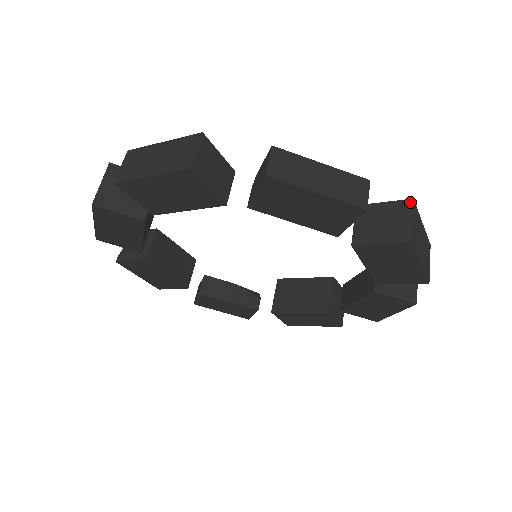
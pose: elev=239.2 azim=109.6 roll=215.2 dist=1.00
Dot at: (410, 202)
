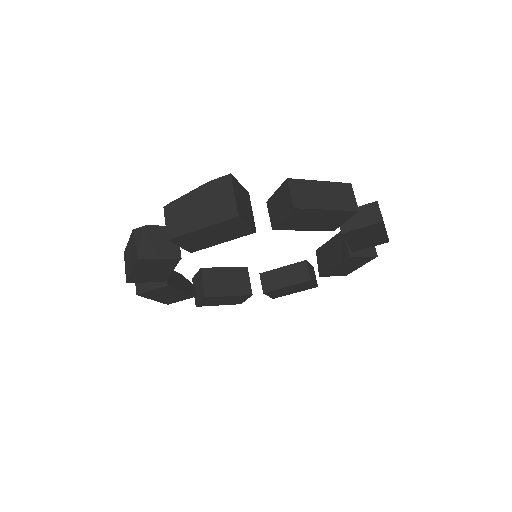
Dot at: occluded
